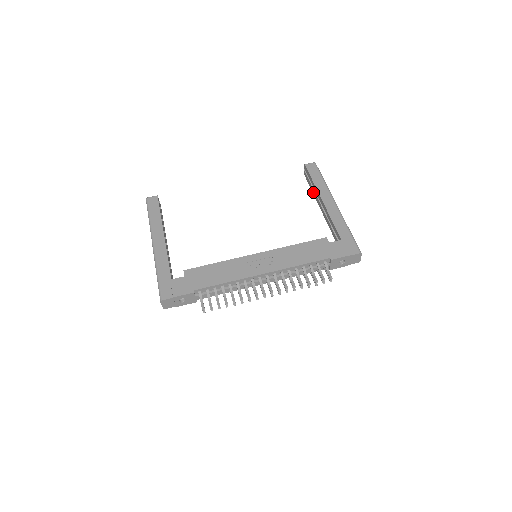
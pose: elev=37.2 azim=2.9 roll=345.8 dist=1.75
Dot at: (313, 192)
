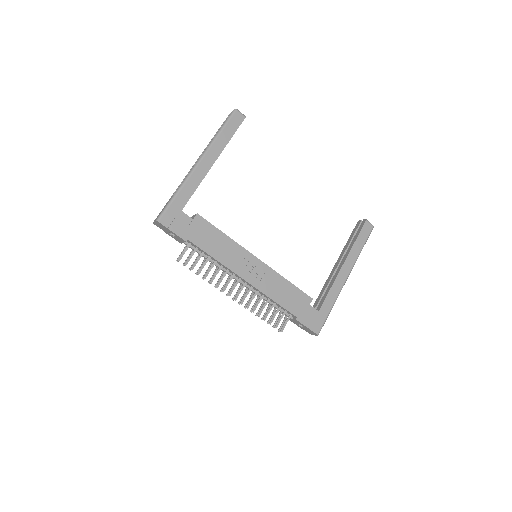
Dot at: (346, 246)
